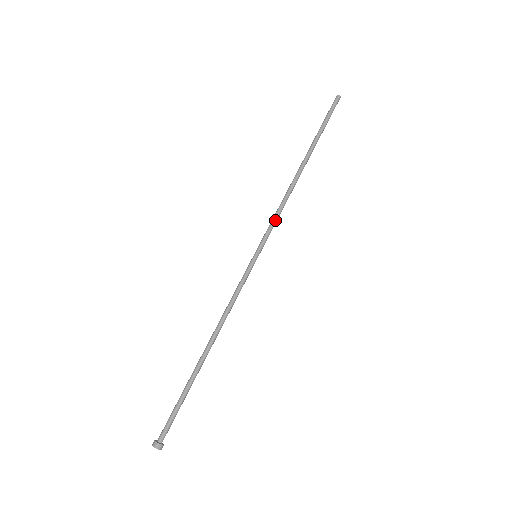
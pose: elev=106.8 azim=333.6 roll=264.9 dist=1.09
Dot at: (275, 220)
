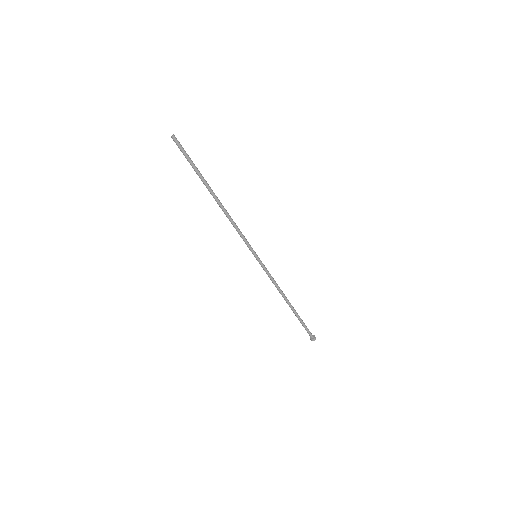
Dot at: (242, 235)
